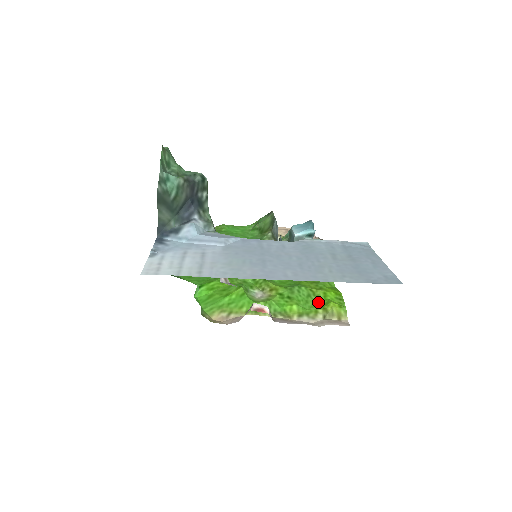
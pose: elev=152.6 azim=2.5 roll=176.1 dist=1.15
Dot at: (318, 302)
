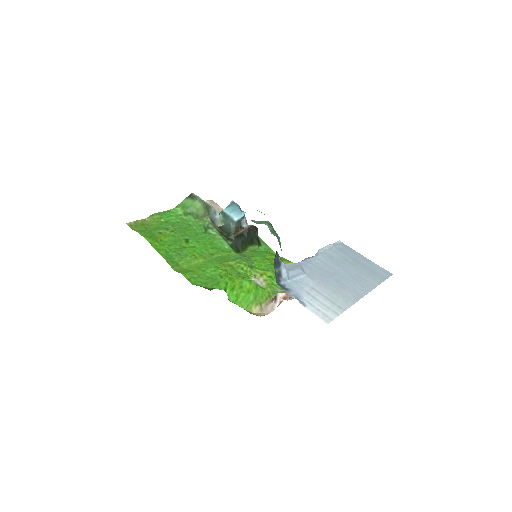
Dot at: occluded
